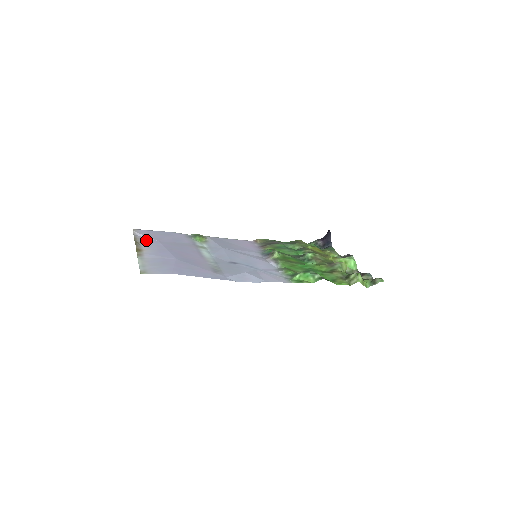
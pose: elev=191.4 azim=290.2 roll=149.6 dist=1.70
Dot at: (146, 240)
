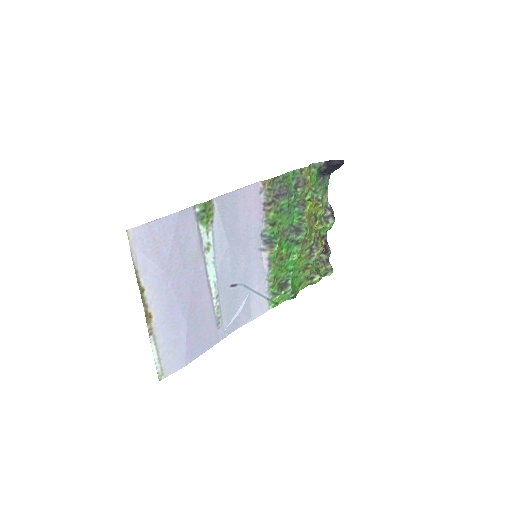
Dot at: (151, 275)
